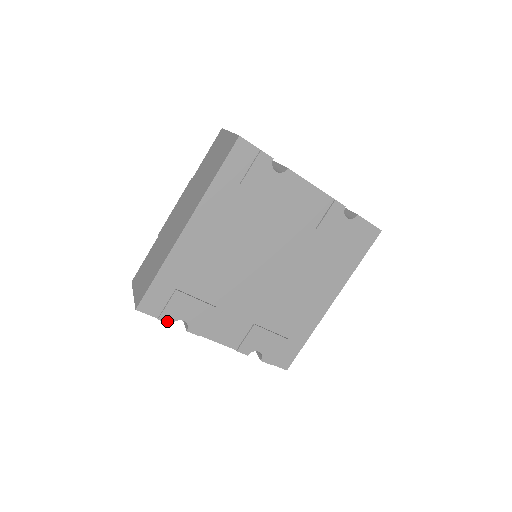
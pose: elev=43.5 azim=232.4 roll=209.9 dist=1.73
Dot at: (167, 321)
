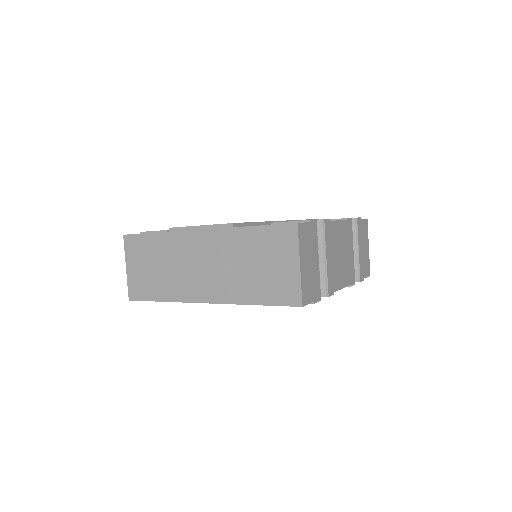
Dot at: occluded
